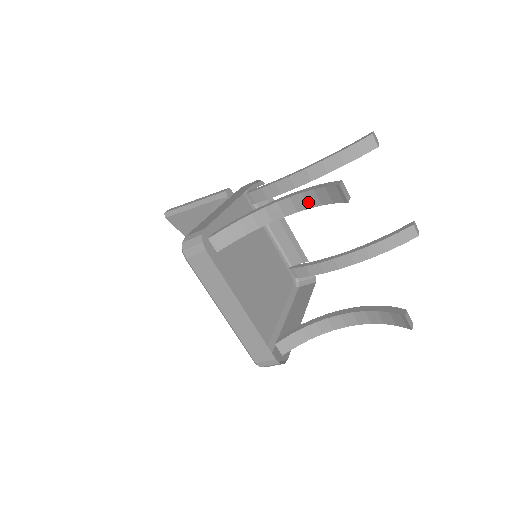
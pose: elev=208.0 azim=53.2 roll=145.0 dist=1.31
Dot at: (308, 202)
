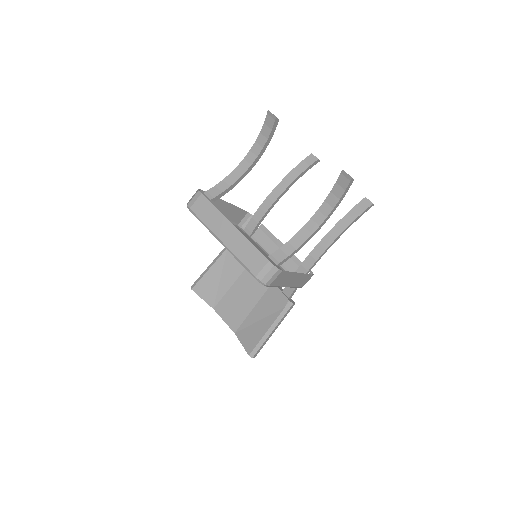
Dot at: (260, 145)
